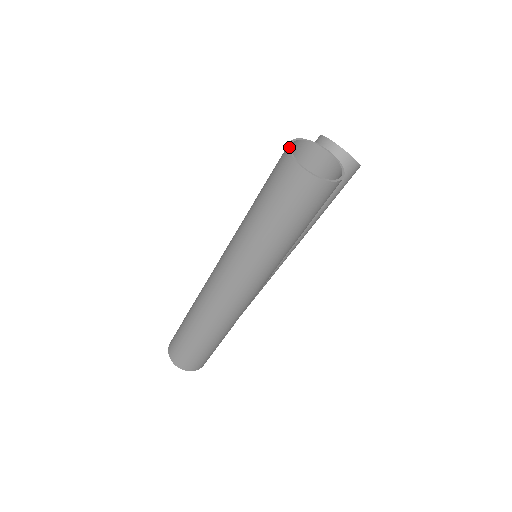
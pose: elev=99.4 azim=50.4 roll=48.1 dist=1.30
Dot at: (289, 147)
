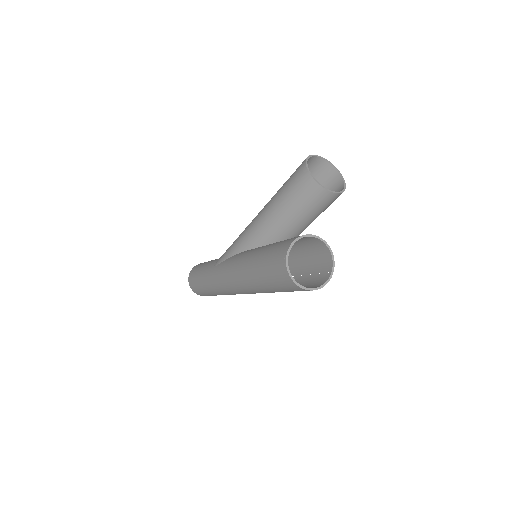
Dot at: (287, 266)
